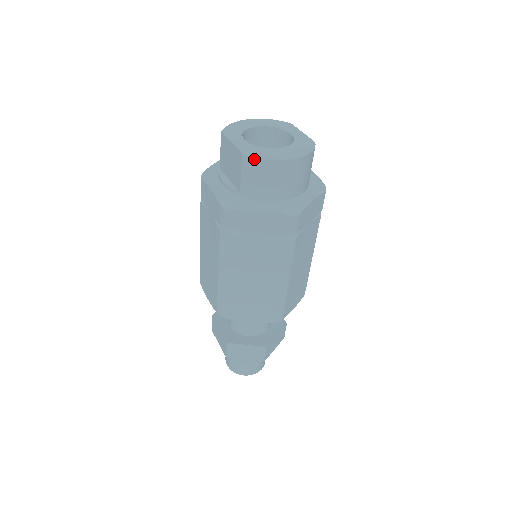
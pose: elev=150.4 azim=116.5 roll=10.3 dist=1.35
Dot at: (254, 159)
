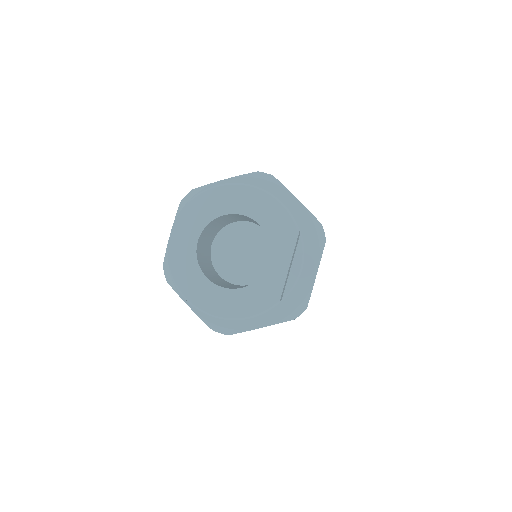
Dot at: (176, 287)
